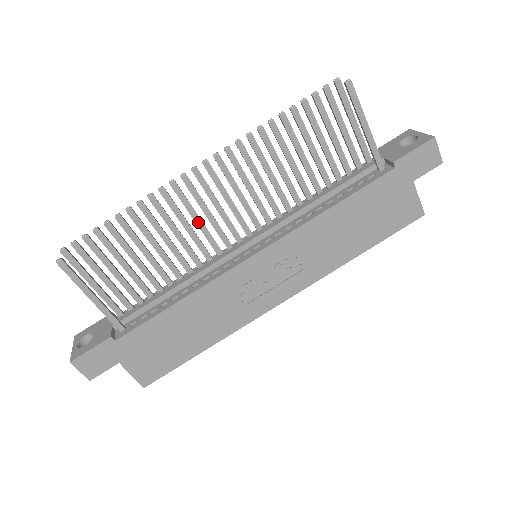
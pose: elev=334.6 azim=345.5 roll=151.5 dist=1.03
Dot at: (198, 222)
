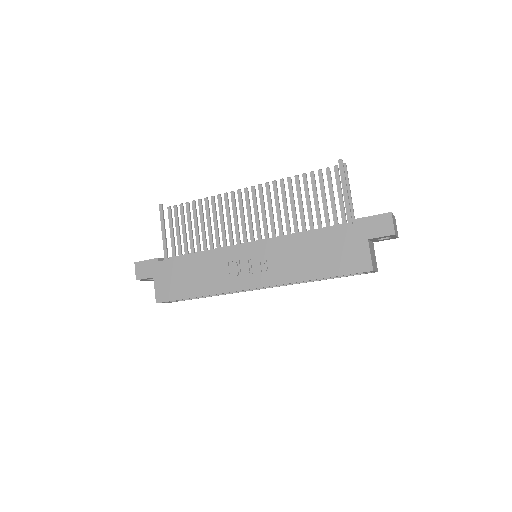
Dot at: (235, 221)
